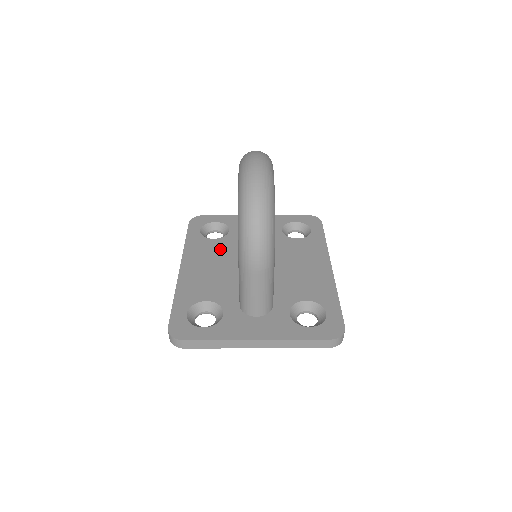
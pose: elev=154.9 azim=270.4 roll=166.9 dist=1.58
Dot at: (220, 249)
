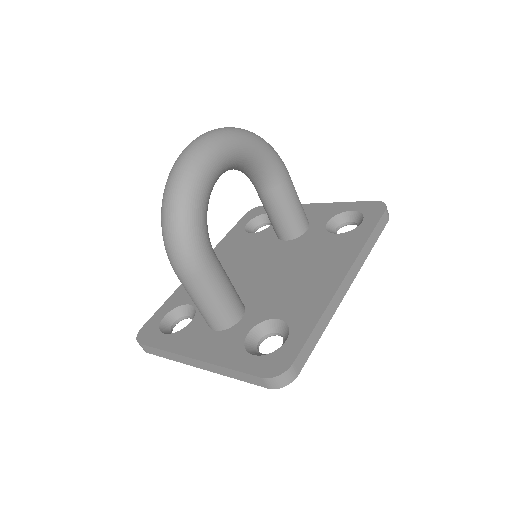
Dot at: (247, 245)
